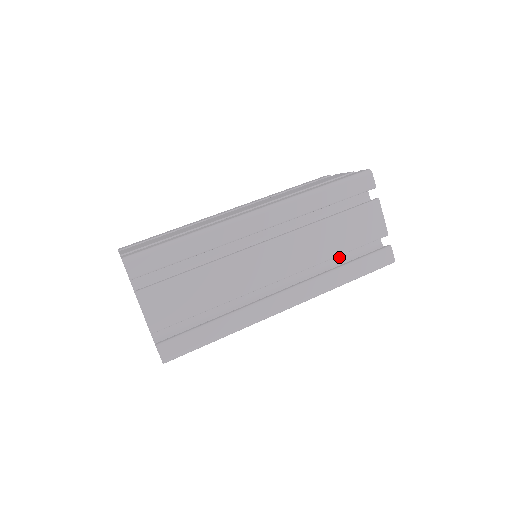
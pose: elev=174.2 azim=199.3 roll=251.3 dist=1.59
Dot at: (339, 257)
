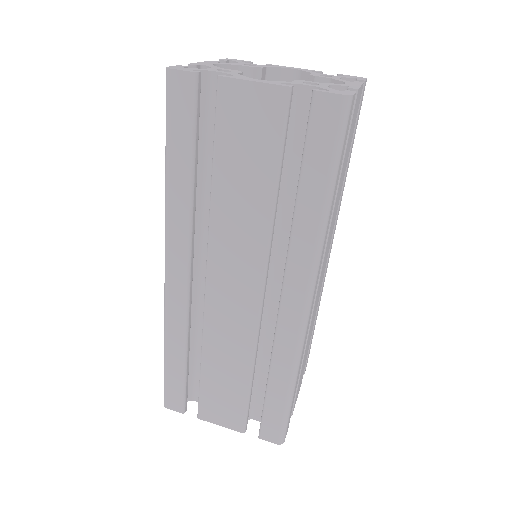
Dot at: occluded
